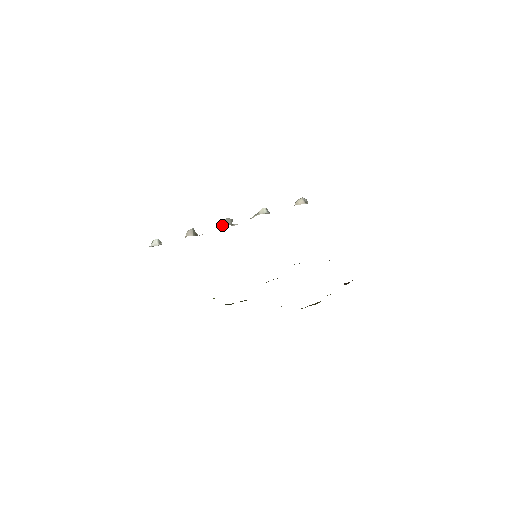
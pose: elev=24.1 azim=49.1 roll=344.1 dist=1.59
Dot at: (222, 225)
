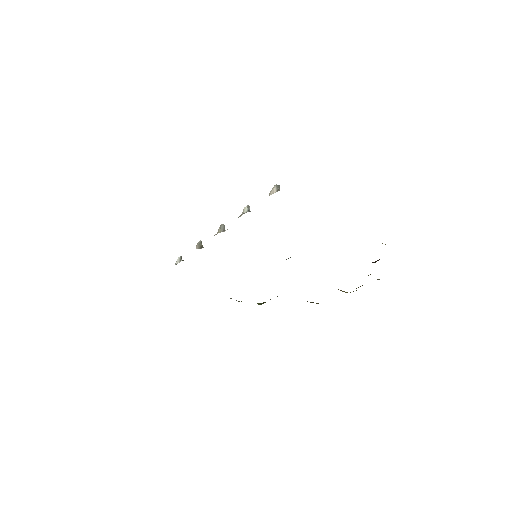
Dot at: (217, 233)
